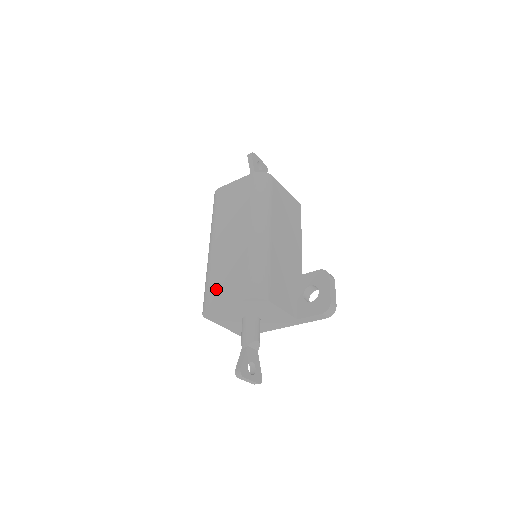
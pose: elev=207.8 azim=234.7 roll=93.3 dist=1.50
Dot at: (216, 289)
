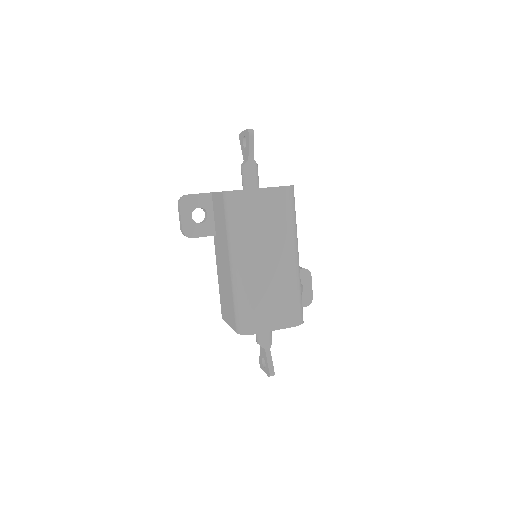
Dot at: (262, 315)
